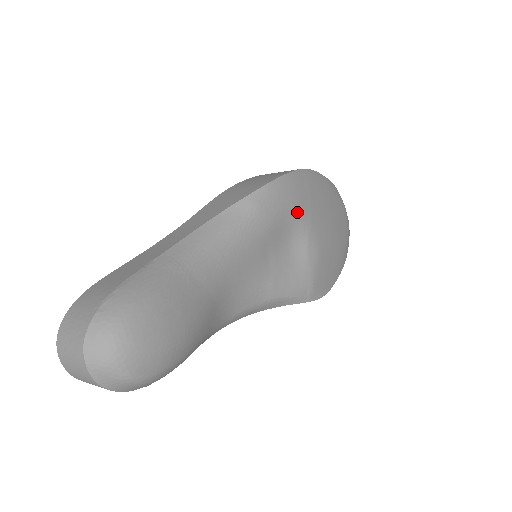
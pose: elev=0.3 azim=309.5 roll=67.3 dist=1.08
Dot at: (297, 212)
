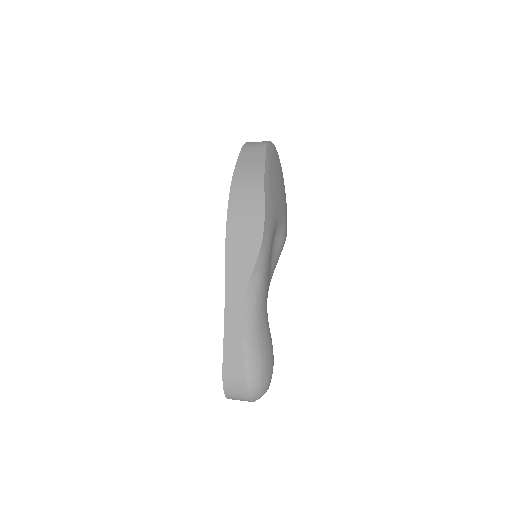
Dot at: (275, 225)
